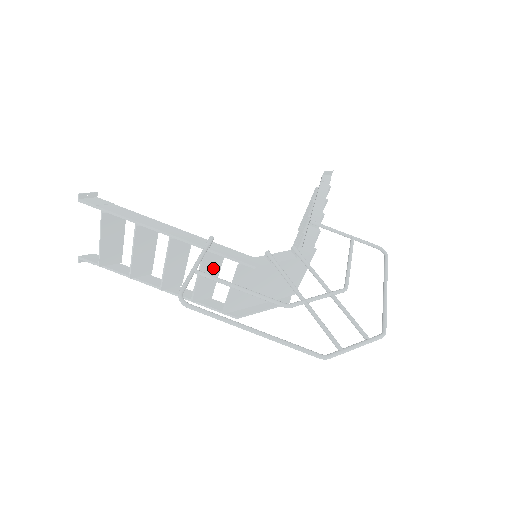
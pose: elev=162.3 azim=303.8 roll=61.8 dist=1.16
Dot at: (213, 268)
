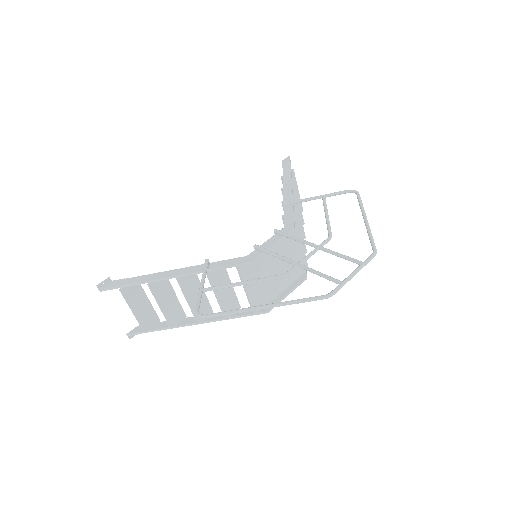
Dot at: (224, 283)
